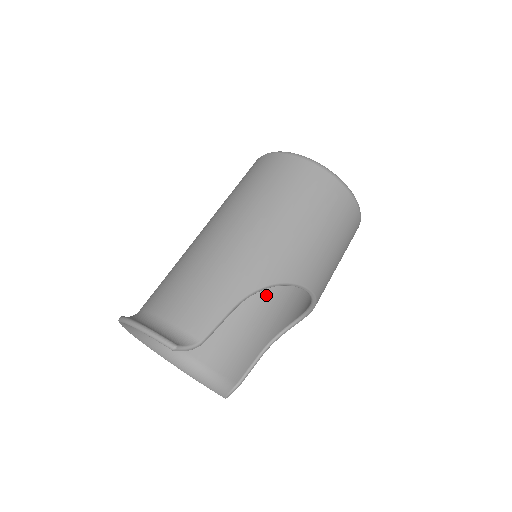
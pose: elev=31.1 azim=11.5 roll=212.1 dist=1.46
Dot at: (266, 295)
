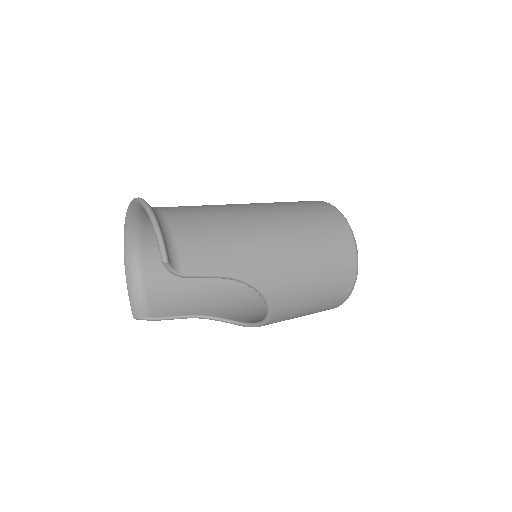
Dot at: (229, 283)
